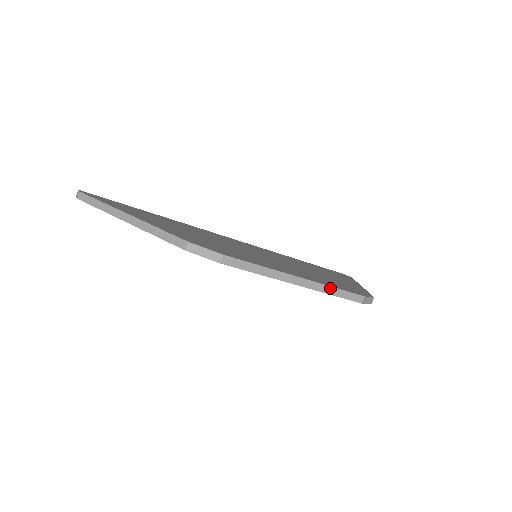
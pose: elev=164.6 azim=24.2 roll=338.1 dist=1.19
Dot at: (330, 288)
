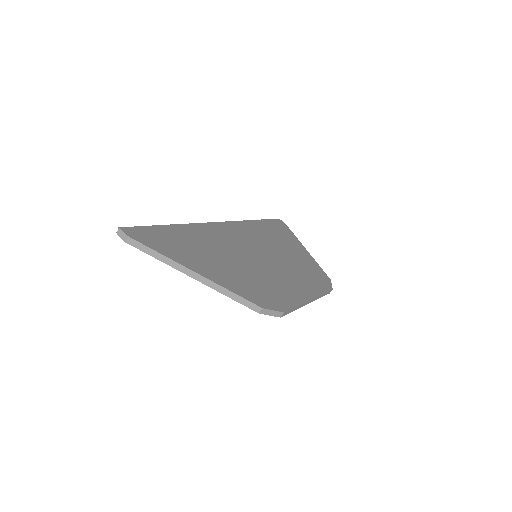
Dot at: (321, 295)
